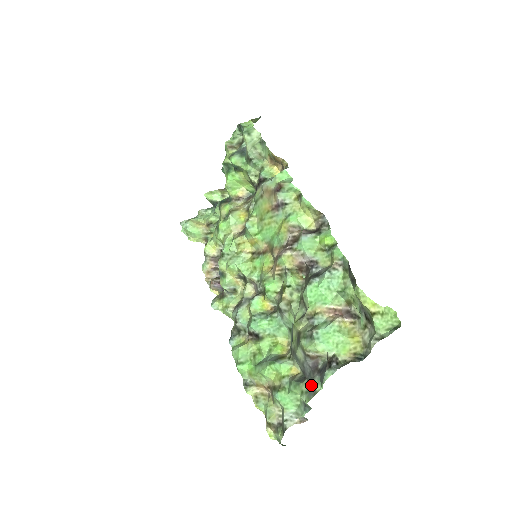
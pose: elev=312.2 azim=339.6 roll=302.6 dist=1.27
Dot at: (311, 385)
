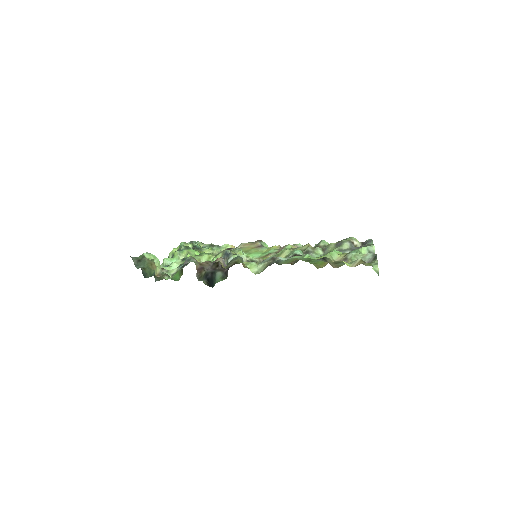
Dot at: occluded
